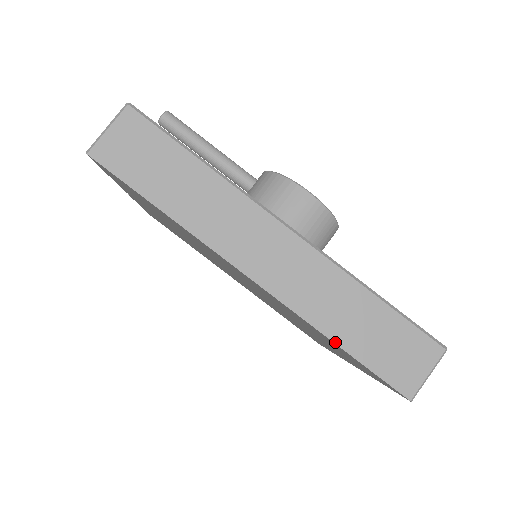
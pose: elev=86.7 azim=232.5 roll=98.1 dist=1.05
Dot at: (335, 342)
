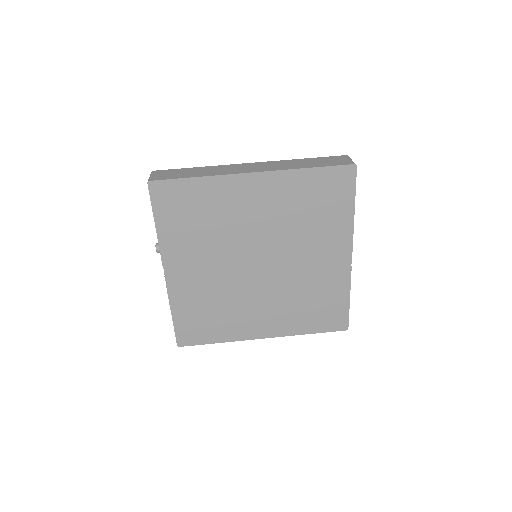
Dot at: (306, 168)
